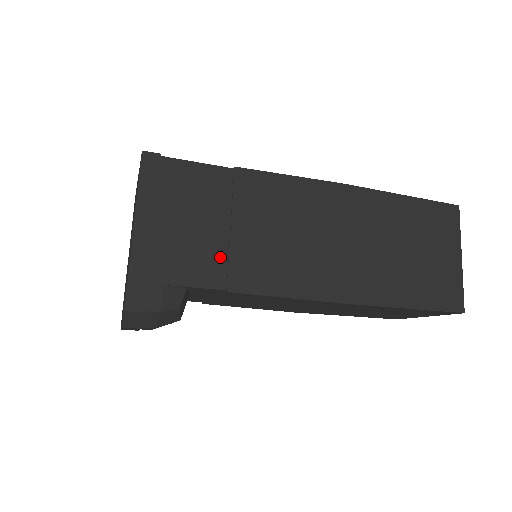
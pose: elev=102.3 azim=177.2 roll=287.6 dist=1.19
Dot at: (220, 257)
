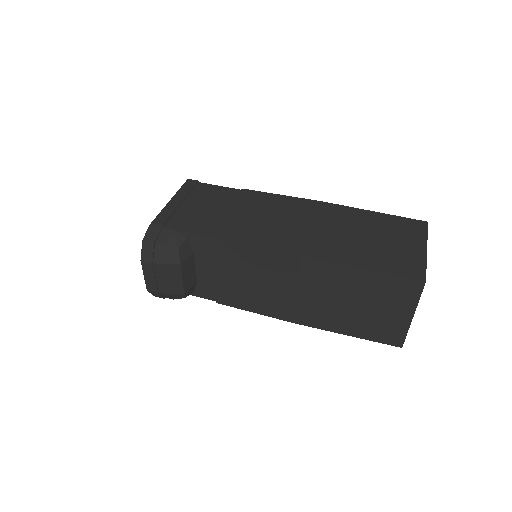
Dot at: (215, 223)
